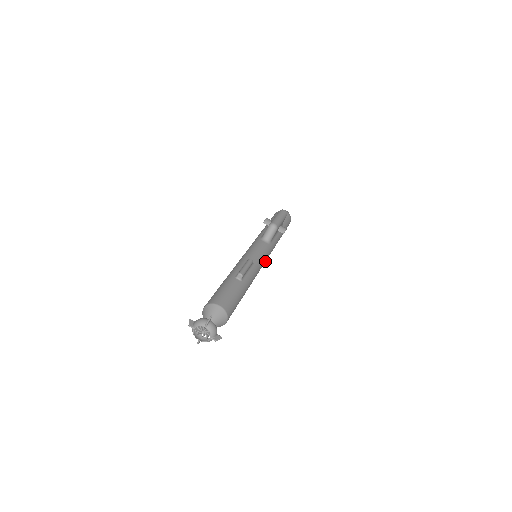
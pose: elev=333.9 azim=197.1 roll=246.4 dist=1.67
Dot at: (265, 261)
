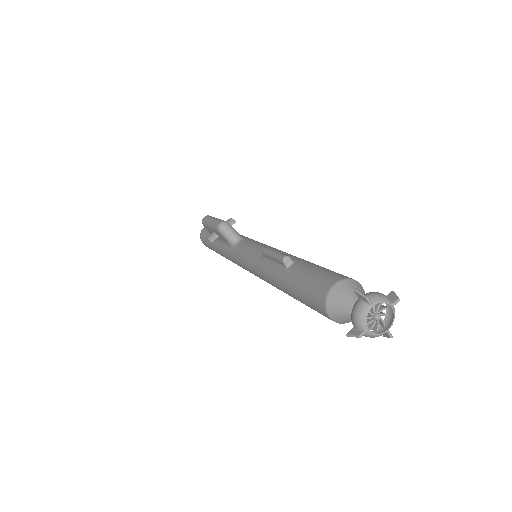
Dot at: occluded
